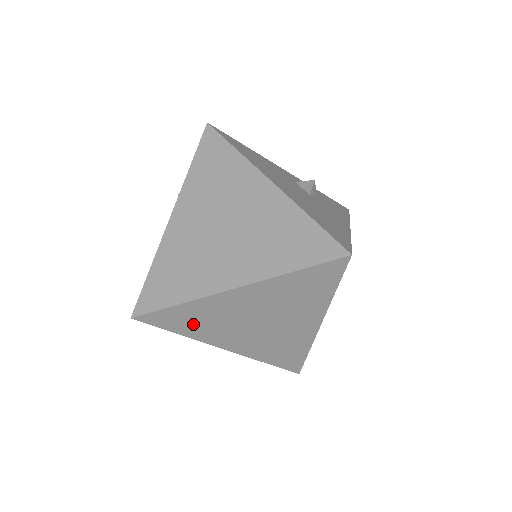
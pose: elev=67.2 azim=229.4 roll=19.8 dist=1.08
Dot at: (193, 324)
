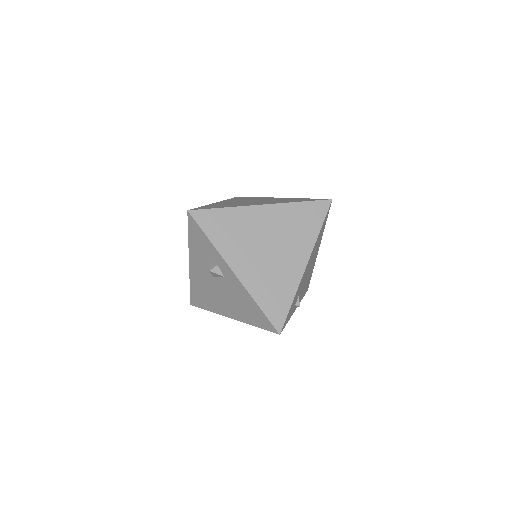
Dot at: (224, 232)
